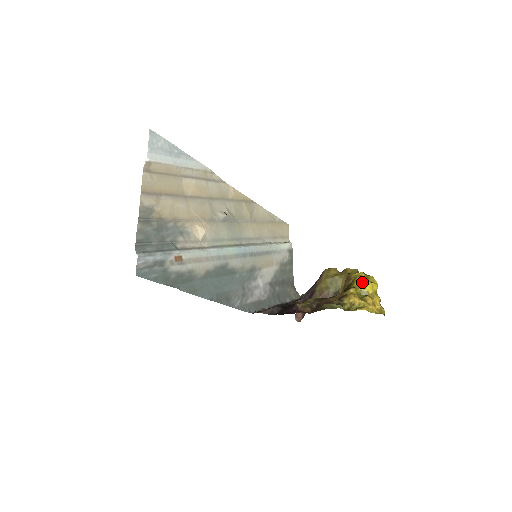
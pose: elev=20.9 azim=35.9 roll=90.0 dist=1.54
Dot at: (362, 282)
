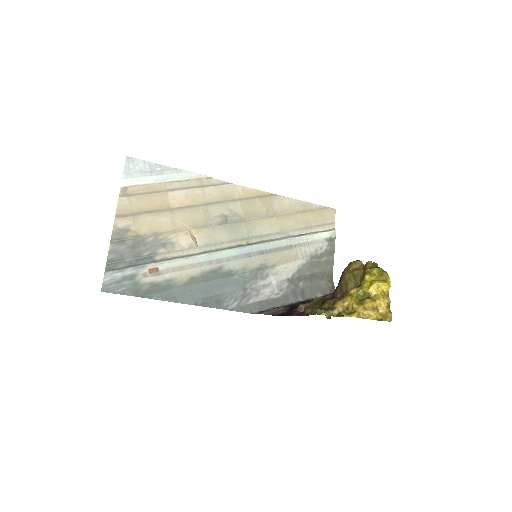
Dot at: (369, 281)
